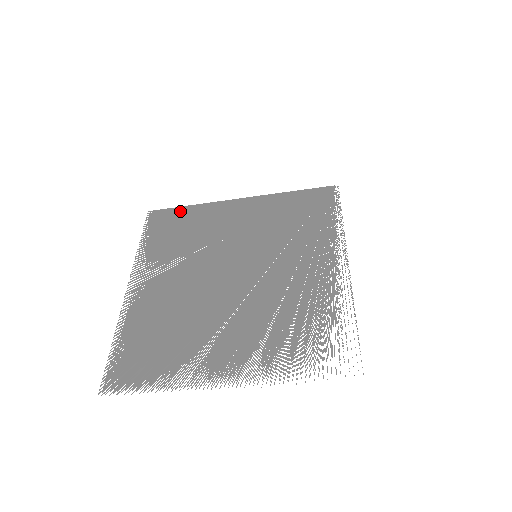
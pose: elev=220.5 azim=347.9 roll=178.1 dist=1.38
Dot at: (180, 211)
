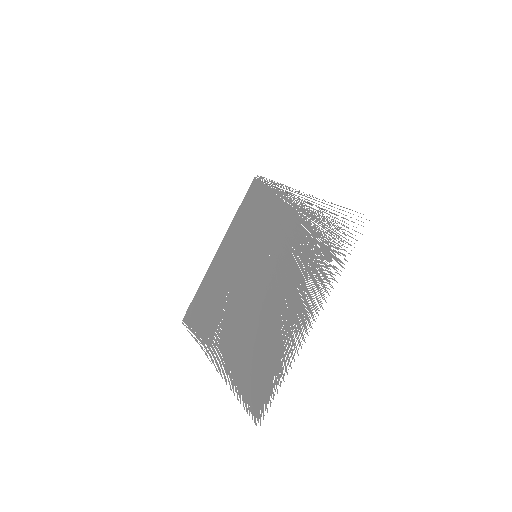
Dot at: (197, 297)
